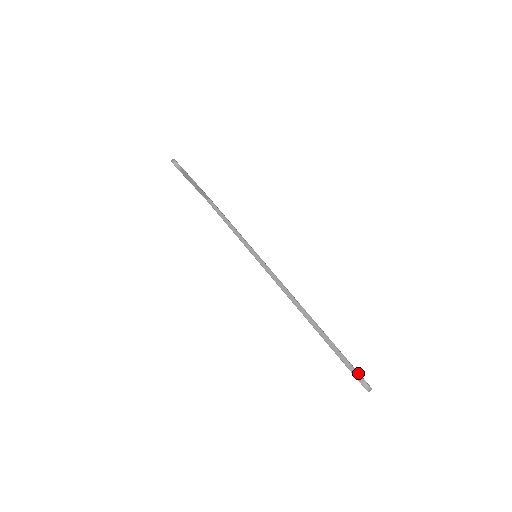
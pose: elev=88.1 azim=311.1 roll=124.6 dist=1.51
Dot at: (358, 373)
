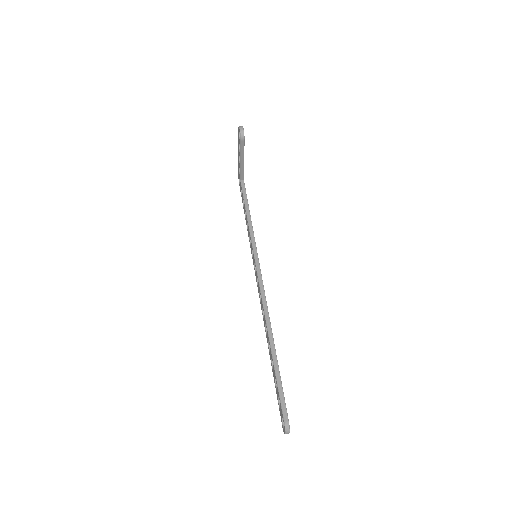
Dot at: occluded
